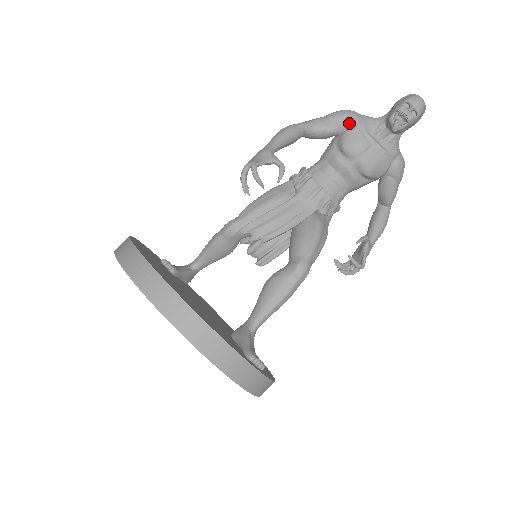
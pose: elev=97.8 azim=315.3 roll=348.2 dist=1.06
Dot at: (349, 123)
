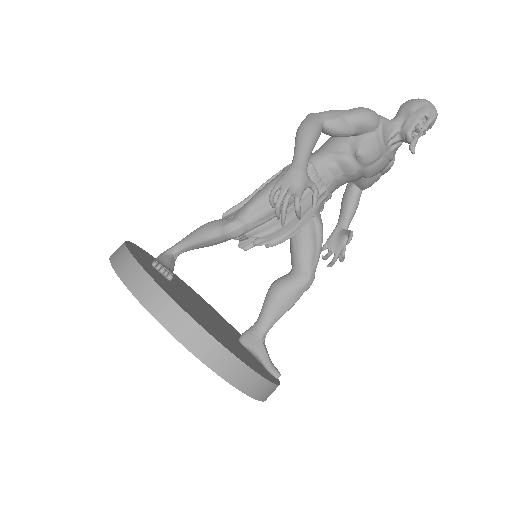
Dot at: (371, 129)
